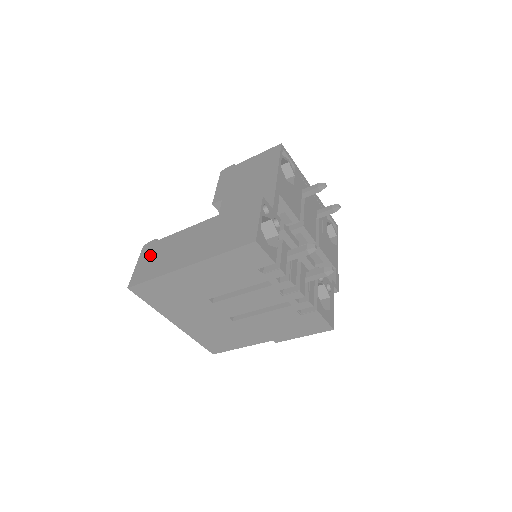
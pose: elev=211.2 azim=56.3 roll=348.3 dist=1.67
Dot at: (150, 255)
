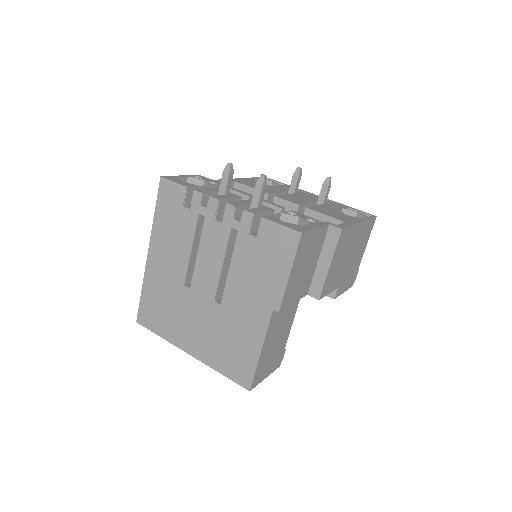
Dot at: occluded
